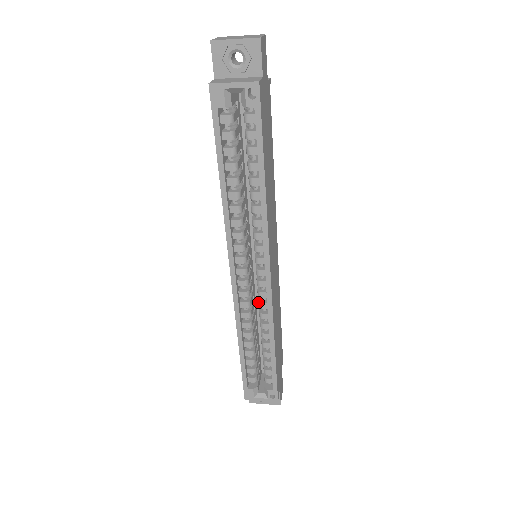
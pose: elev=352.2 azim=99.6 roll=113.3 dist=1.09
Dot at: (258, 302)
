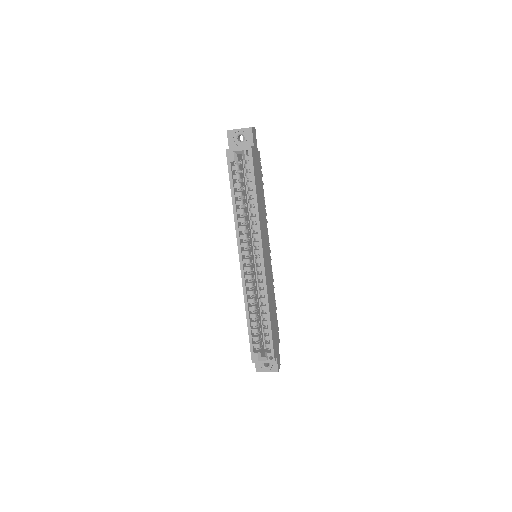
Dot at: (258, 283)
